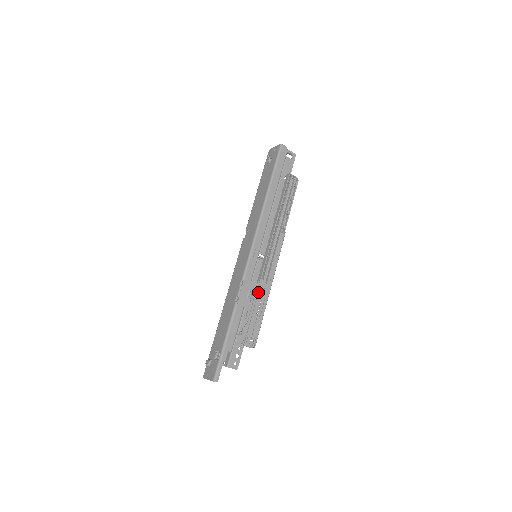
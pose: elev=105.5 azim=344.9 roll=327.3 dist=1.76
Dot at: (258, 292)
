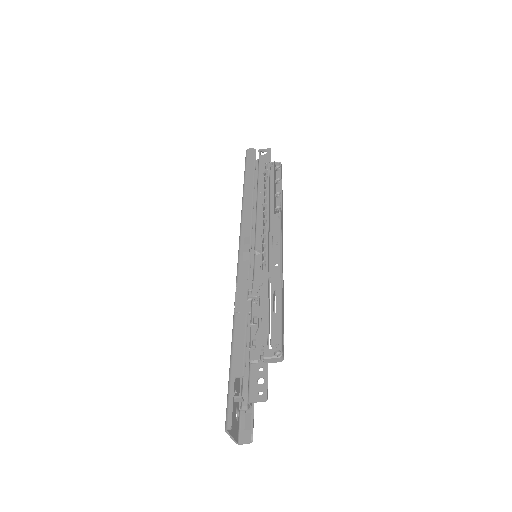
Dot at: (262, 286)
